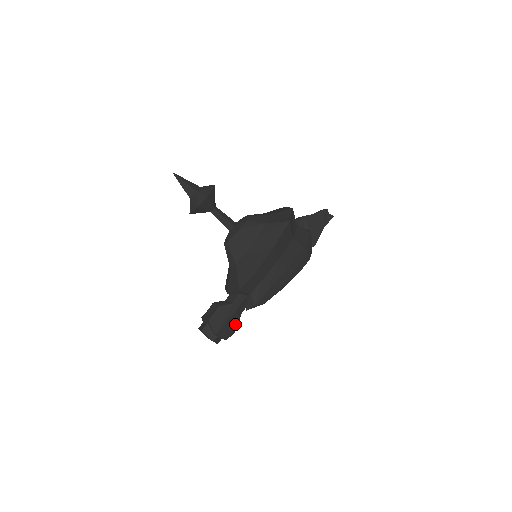
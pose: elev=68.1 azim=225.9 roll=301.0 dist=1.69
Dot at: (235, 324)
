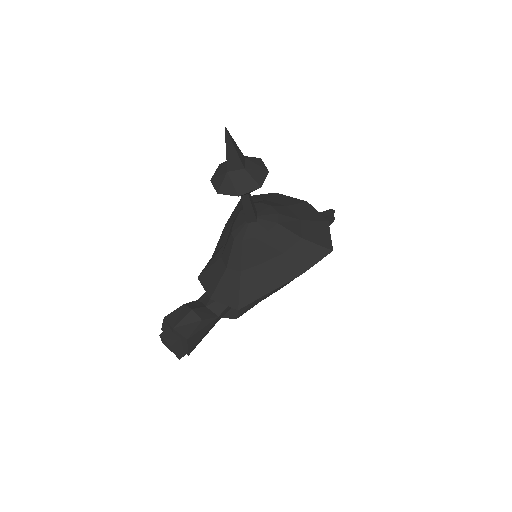
Dot at: occluded
